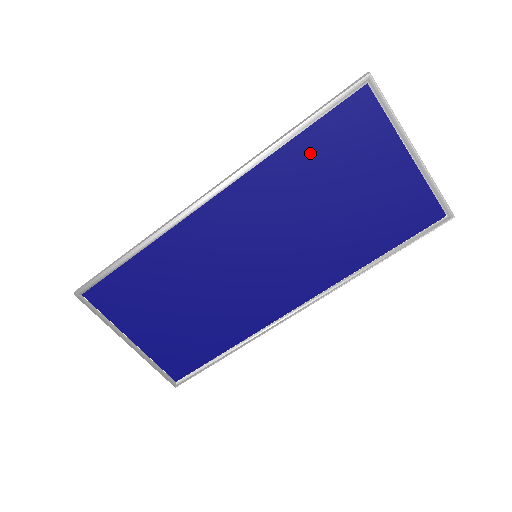
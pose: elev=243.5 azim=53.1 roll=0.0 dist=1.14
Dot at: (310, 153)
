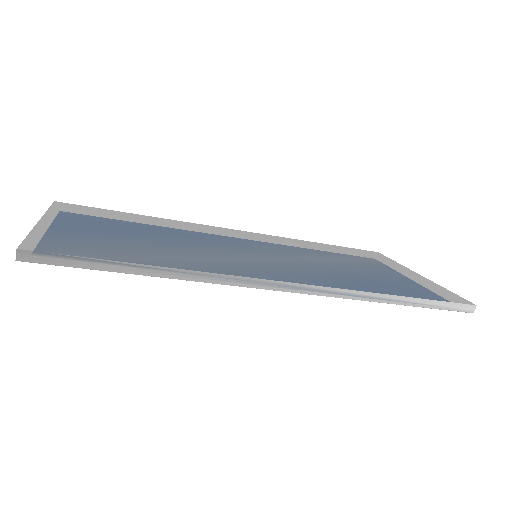
Dot at: occluded
